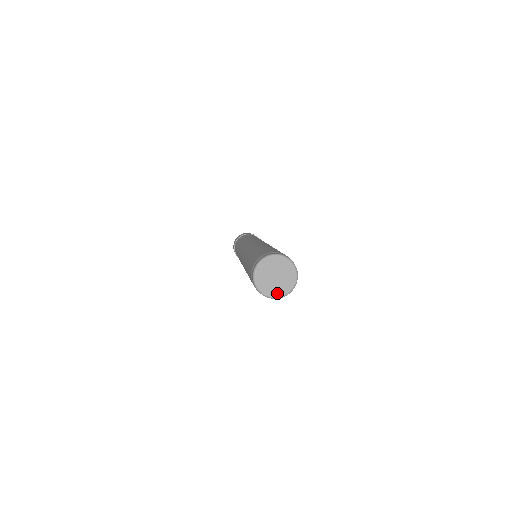
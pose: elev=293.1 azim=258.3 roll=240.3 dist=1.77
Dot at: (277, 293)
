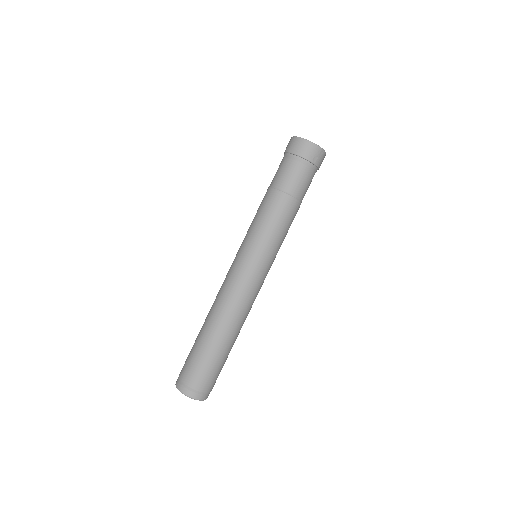
Dot at: occluded
